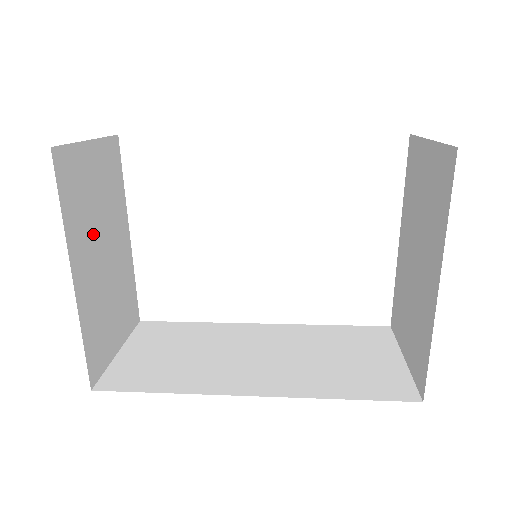
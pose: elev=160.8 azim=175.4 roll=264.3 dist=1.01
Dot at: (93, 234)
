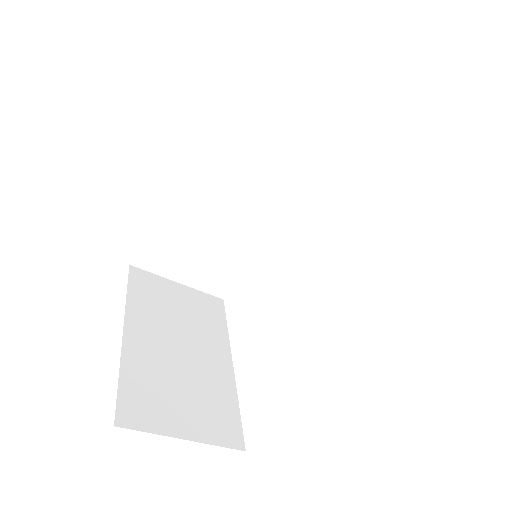
Dot at: (166, 326)
